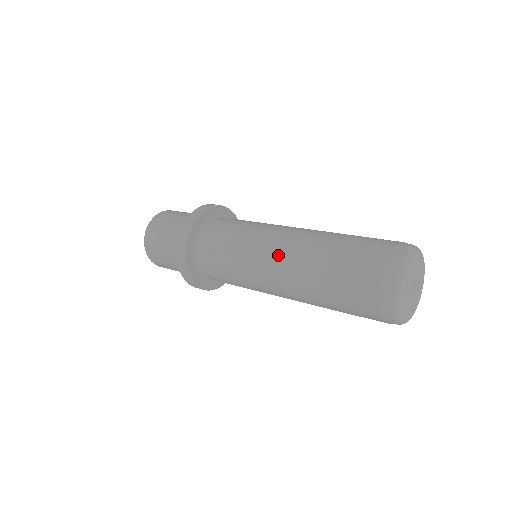
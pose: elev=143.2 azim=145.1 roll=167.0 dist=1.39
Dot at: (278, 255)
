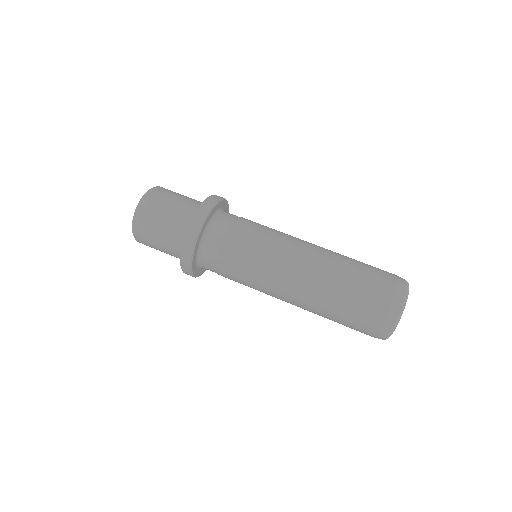
Dot at: (294, 271)
